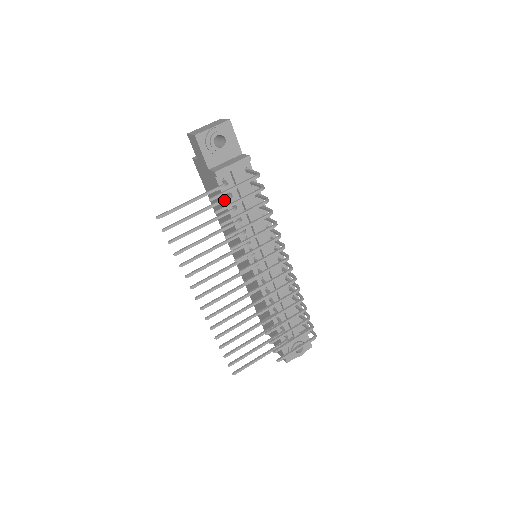
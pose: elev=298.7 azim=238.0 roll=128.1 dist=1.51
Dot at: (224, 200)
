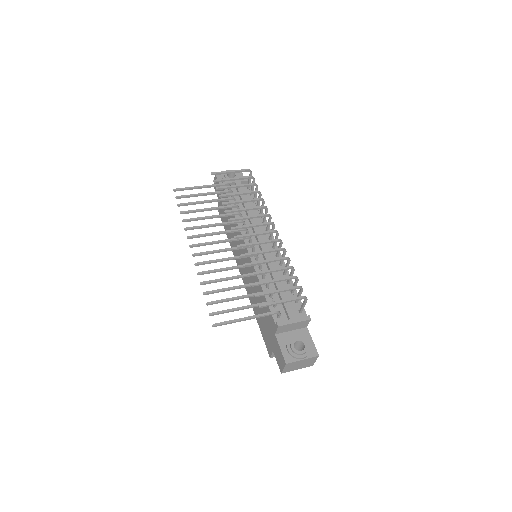
Dot at: (226, 191)
